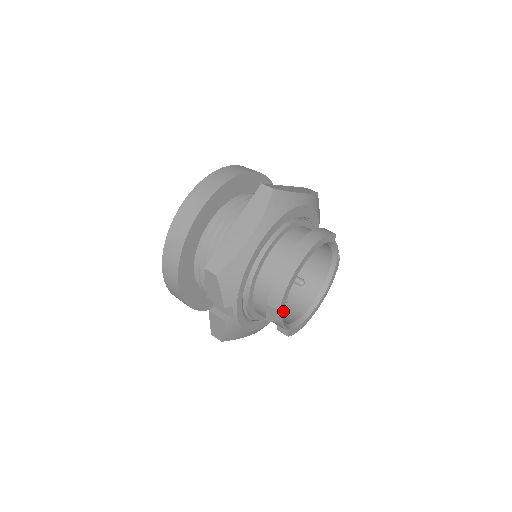
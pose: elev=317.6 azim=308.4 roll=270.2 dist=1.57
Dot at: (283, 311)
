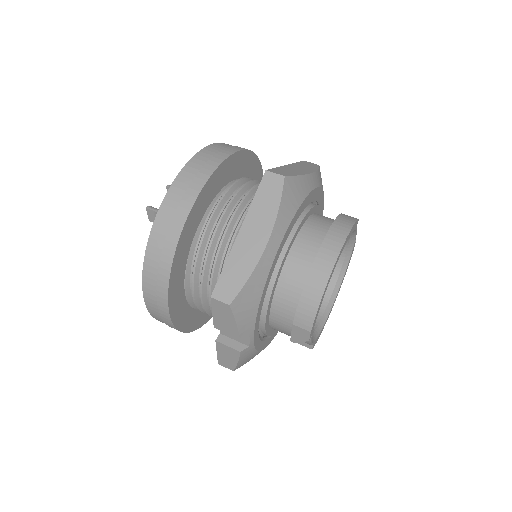
Dot at: (313, 329)
